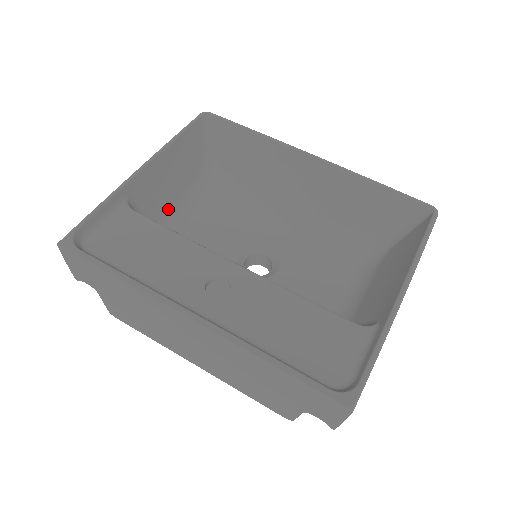
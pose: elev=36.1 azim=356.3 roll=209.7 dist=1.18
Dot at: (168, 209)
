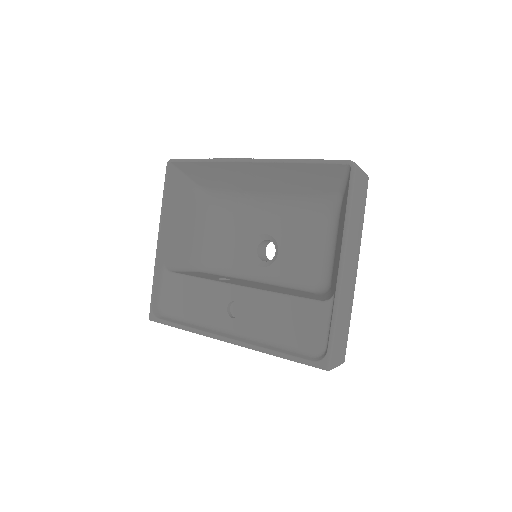
Dot at: (194, 244)
